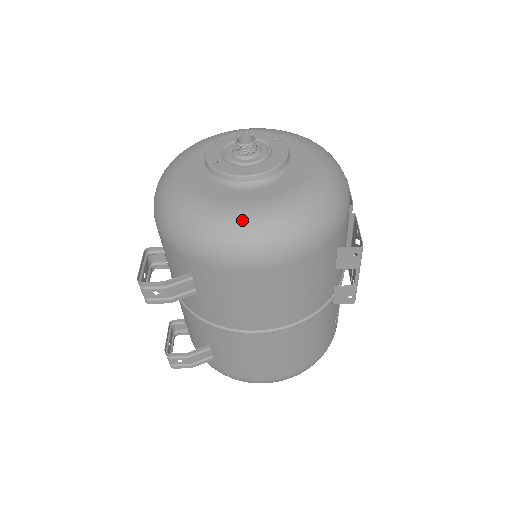
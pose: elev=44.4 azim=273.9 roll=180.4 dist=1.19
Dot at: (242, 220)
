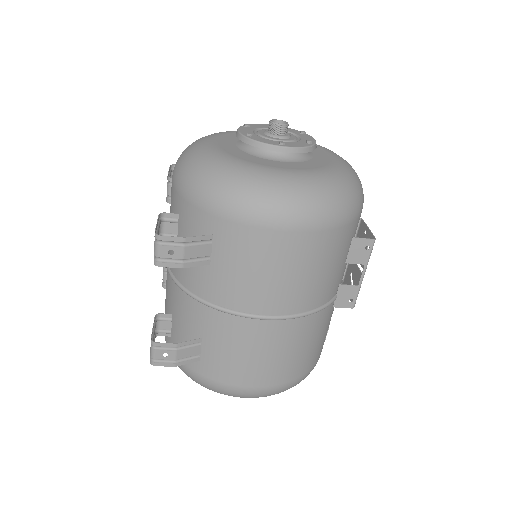
Dot at: (280, 180)
